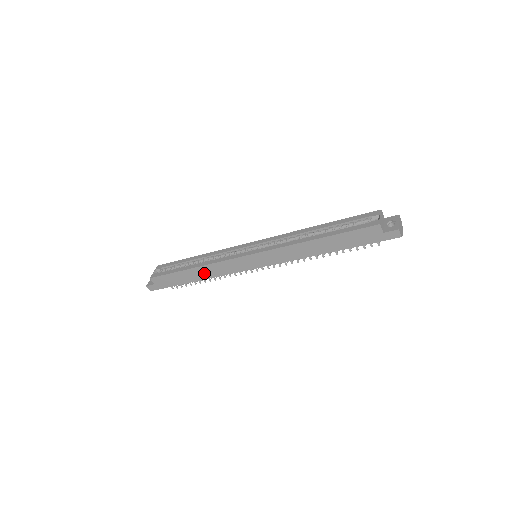
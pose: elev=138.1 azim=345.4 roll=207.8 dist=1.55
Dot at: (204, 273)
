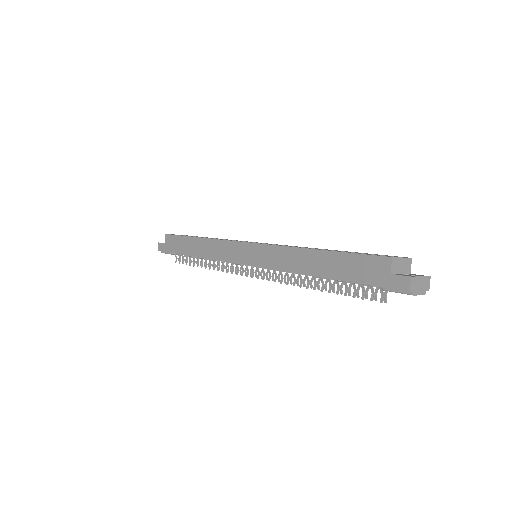
Dot at: (203, 248)
